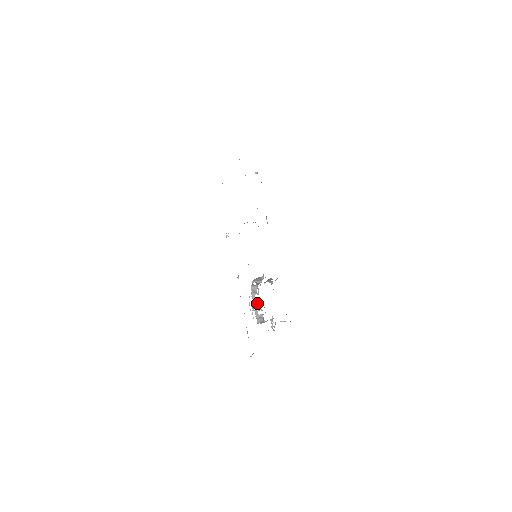
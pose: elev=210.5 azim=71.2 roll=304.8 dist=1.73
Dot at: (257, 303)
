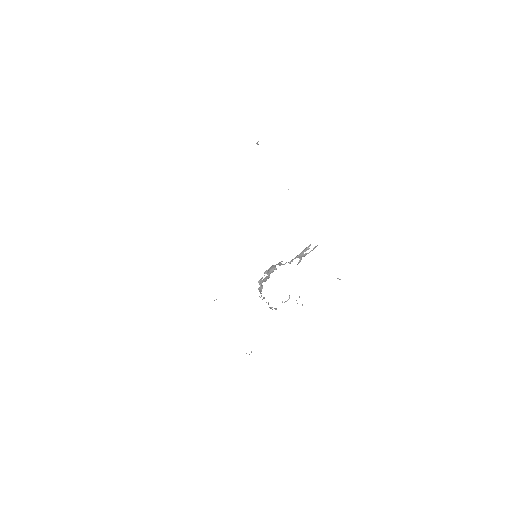
Dot at: occluded
